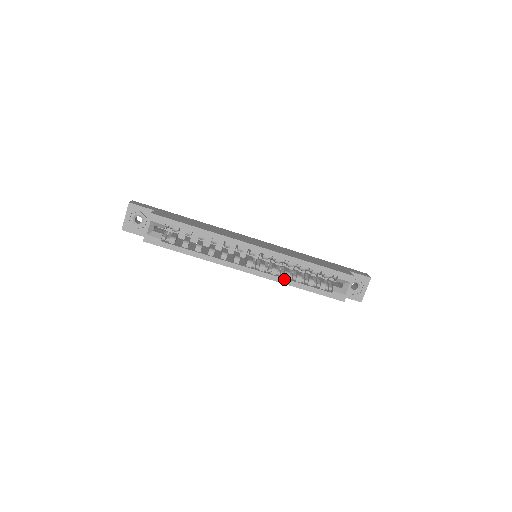
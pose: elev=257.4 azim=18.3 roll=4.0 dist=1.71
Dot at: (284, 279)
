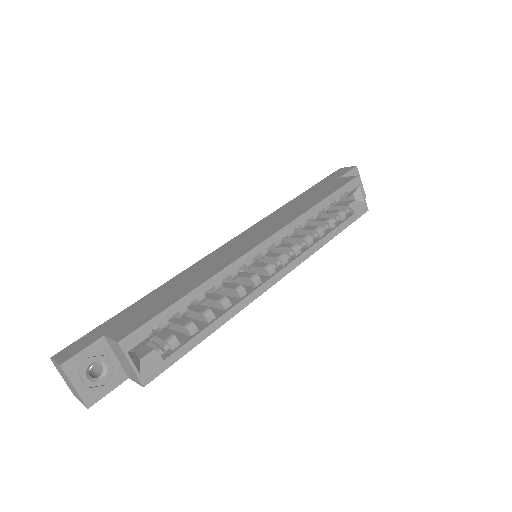
Dot at: (312, 247)
